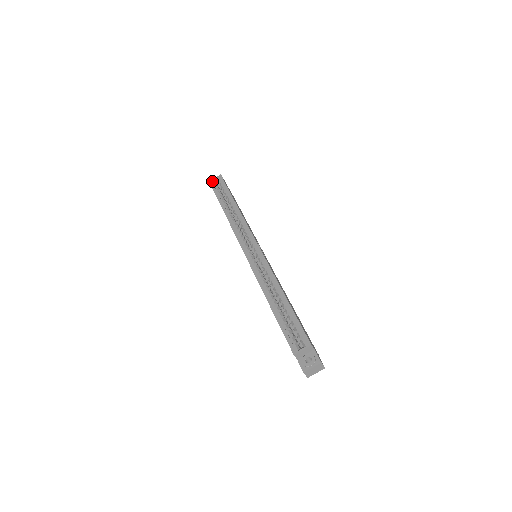
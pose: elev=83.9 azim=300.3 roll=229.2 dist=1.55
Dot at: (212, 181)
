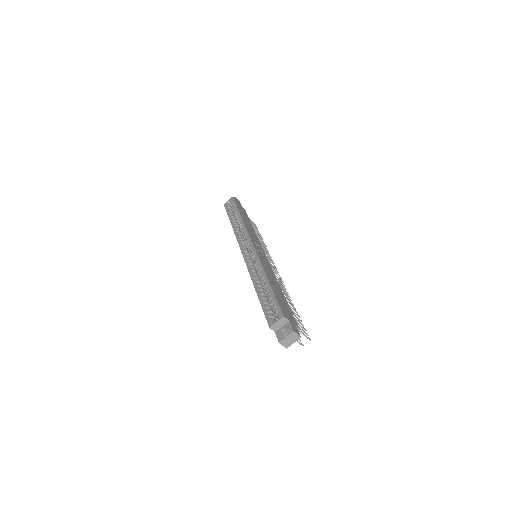
Dot at: (226, 203)
